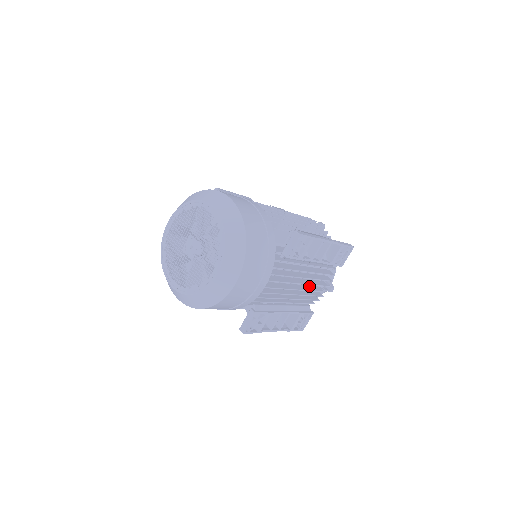
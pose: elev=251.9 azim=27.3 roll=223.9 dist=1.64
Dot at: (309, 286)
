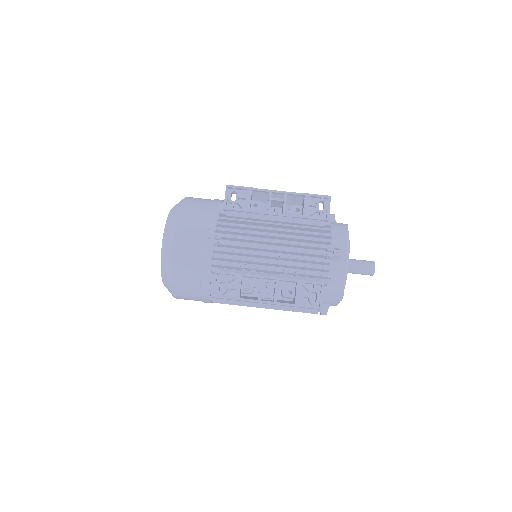
Dot at: (302, 254)
